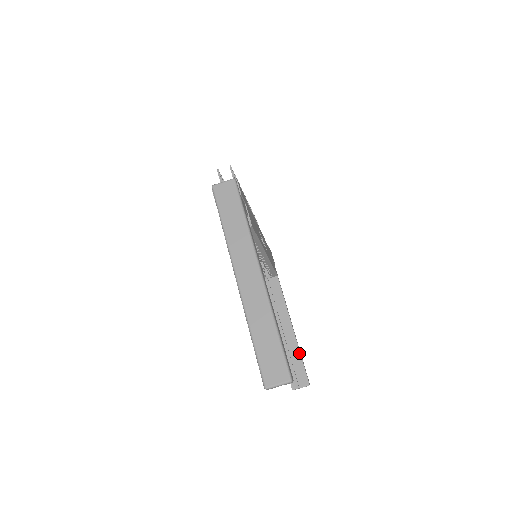
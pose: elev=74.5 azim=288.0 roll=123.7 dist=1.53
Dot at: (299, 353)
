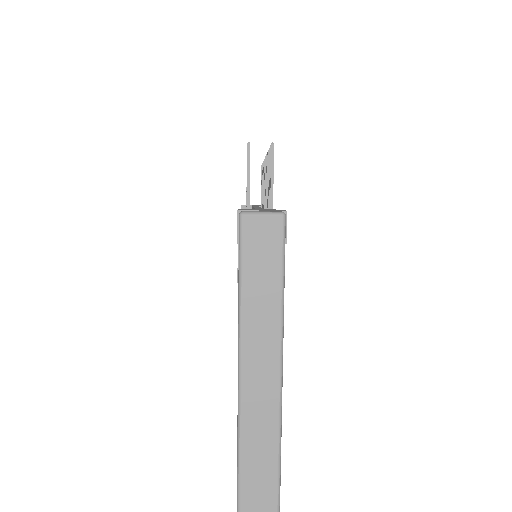
Dot at: occluded
